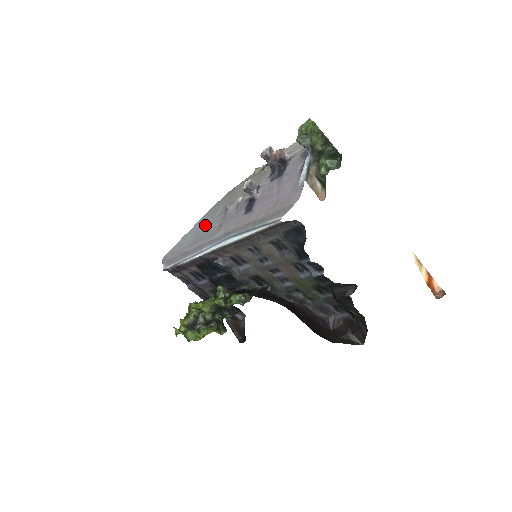
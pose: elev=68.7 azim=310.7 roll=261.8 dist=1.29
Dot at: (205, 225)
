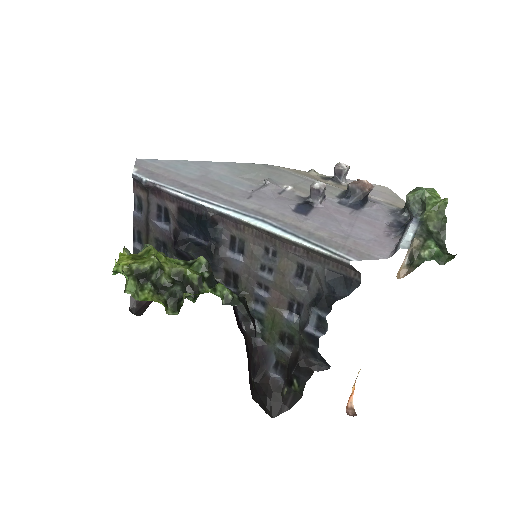
Dot at: (223, 174)
